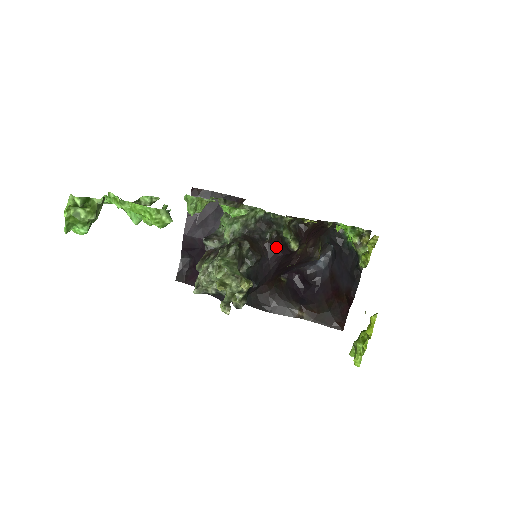
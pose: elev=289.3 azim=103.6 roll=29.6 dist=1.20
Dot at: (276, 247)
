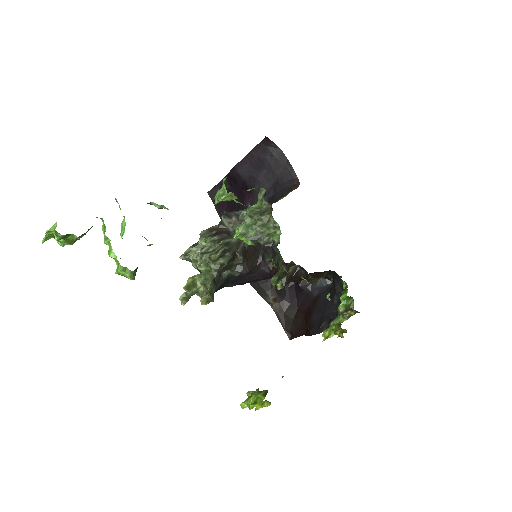
Dot at: (269, 270)
